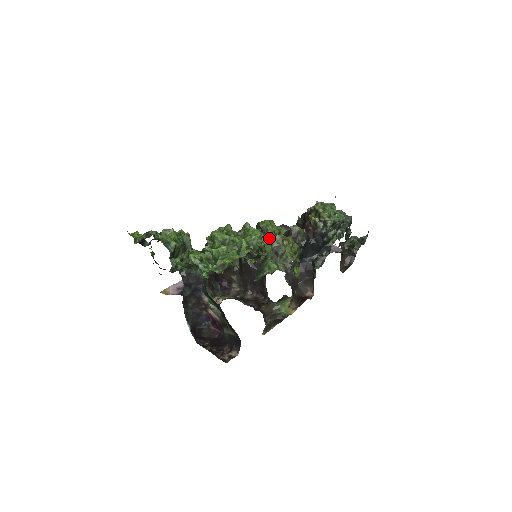
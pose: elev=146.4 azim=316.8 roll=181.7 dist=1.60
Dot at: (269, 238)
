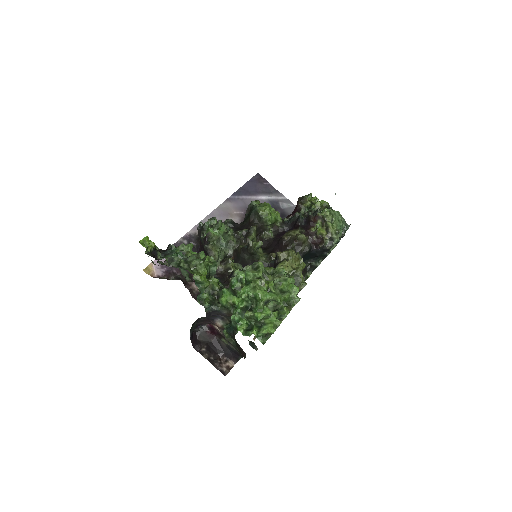
Dot at: (286, 263)
